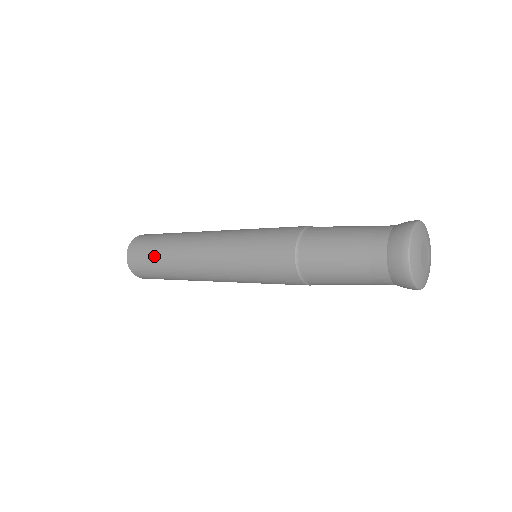
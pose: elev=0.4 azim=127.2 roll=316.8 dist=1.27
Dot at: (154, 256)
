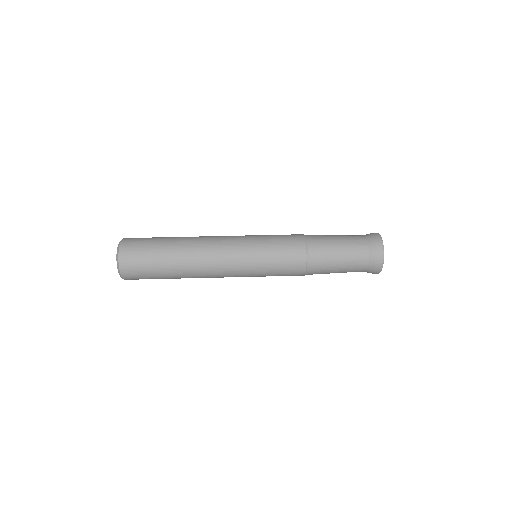
Dot at: (159, 265)
